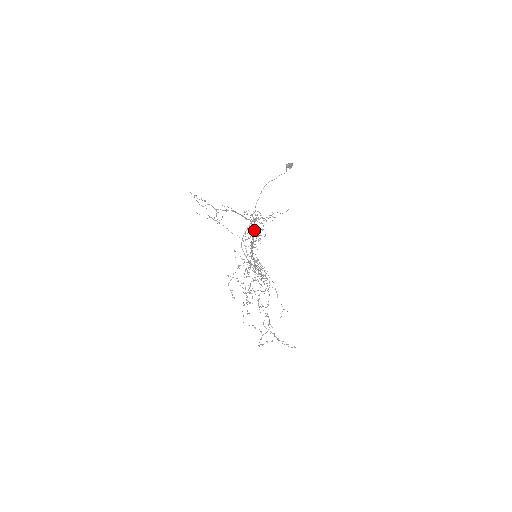
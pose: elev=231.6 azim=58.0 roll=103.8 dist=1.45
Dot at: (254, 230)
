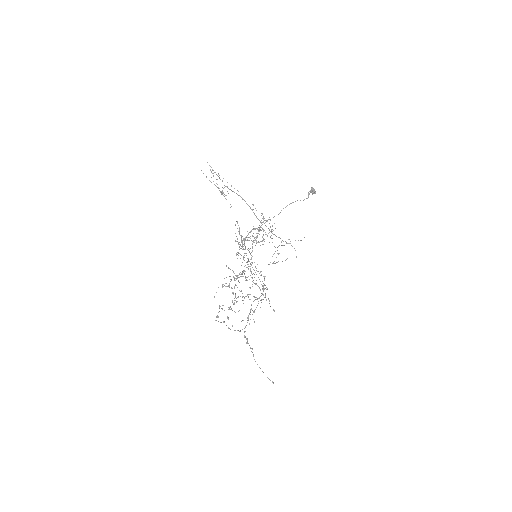
Dot at: occluded
